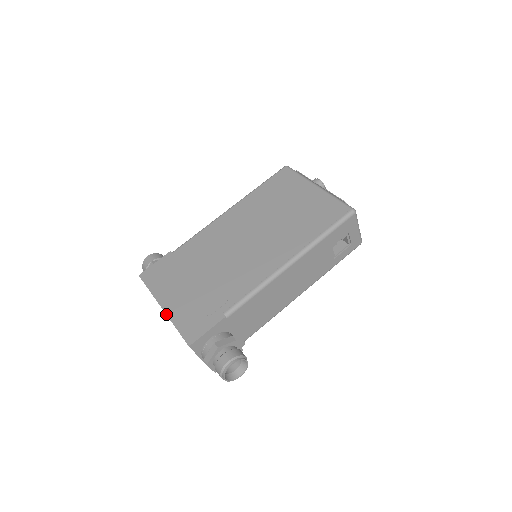
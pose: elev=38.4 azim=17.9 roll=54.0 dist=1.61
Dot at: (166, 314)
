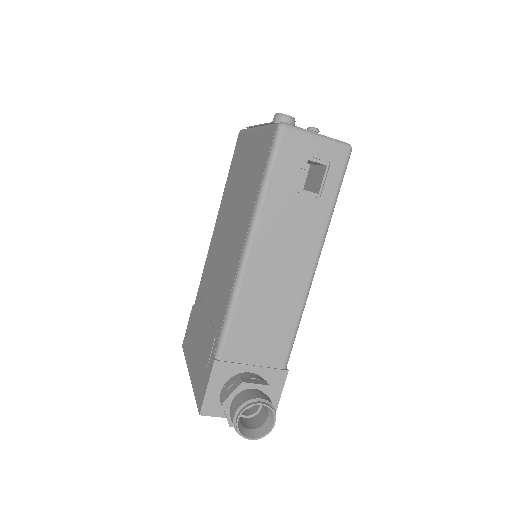
Dot at: occluded
